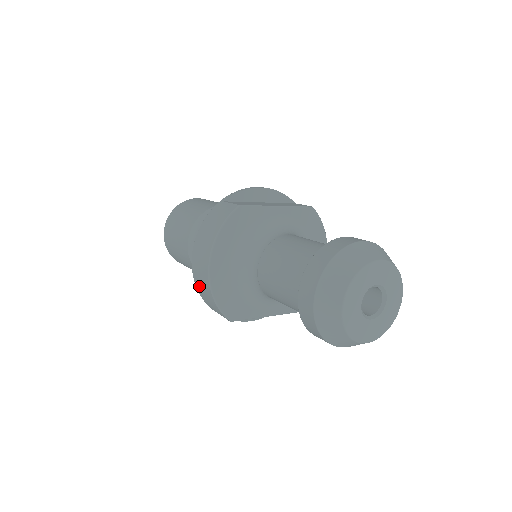
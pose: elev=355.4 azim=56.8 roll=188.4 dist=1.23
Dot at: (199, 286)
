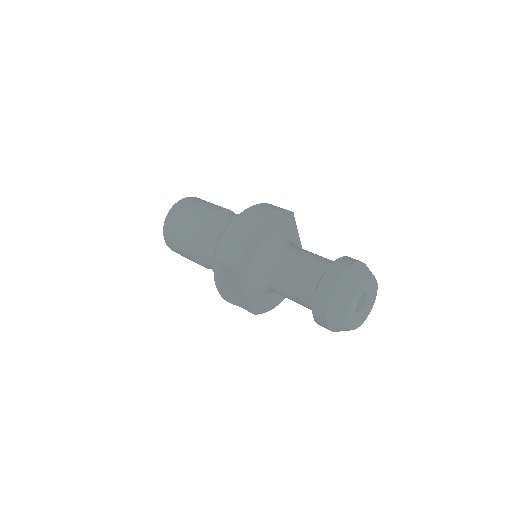
Dot at: (232, 232)
